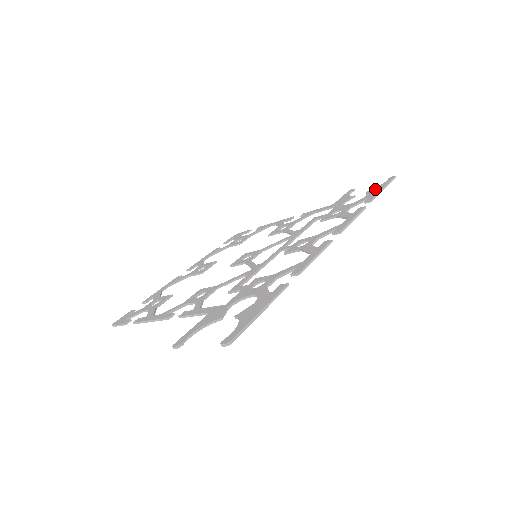
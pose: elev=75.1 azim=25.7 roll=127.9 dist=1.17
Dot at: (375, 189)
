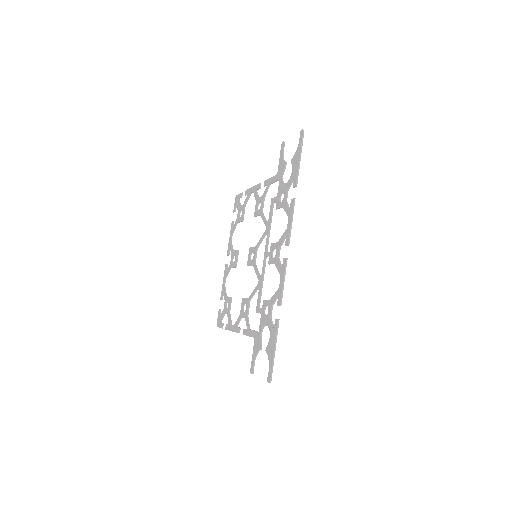
Dot at: (295, 159)
